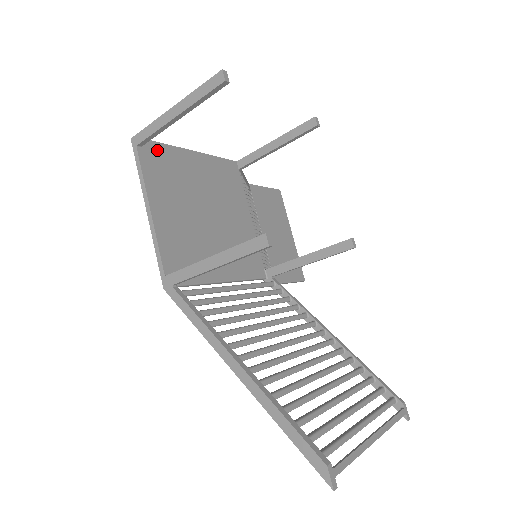
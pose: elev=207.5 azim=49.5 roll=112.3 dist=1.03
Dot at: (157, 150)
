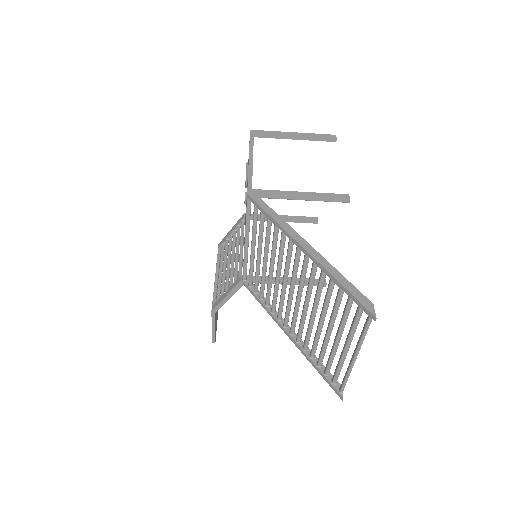
Dot at: occluded
